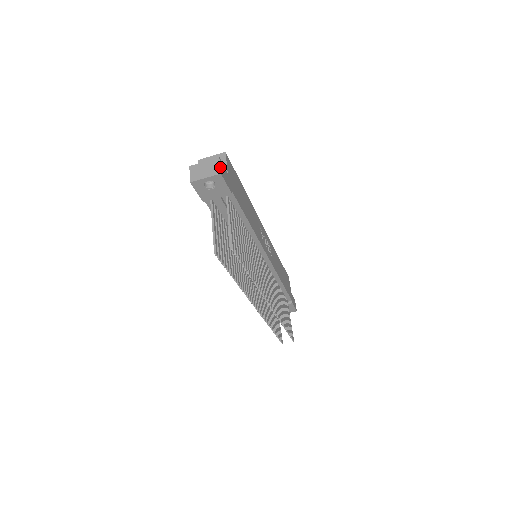
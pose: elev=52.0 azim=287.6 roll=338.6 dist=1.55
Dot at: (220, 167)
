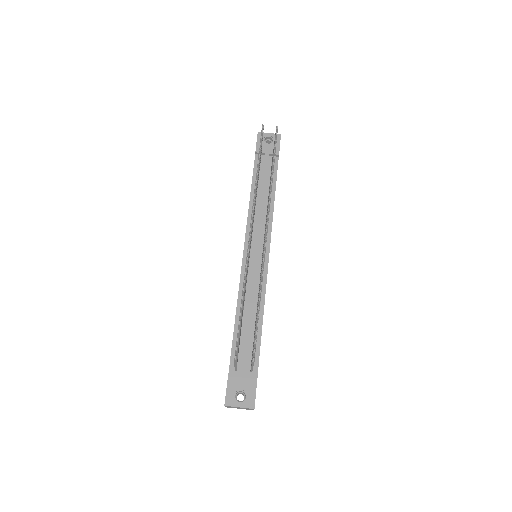
Dot at: occluded
